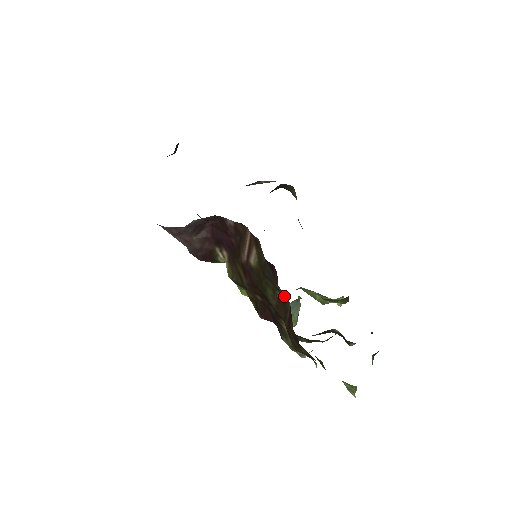
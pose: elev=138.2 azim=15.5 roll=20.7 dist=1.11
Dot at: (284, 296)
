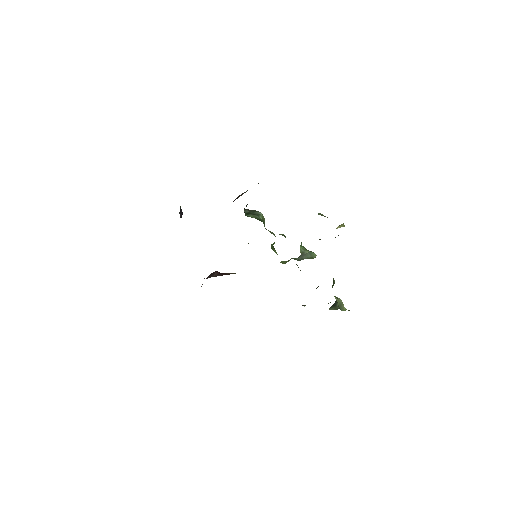
Dot at: occluded
